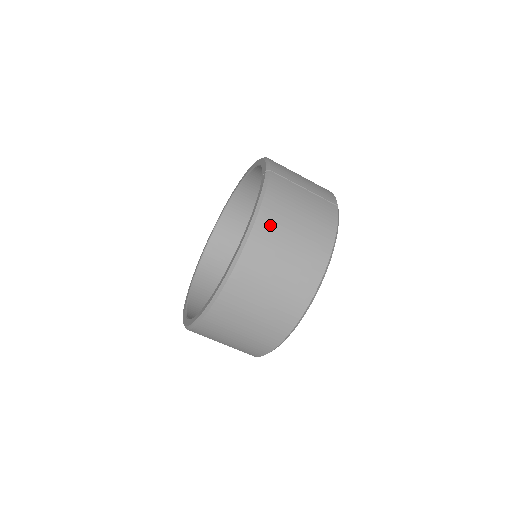
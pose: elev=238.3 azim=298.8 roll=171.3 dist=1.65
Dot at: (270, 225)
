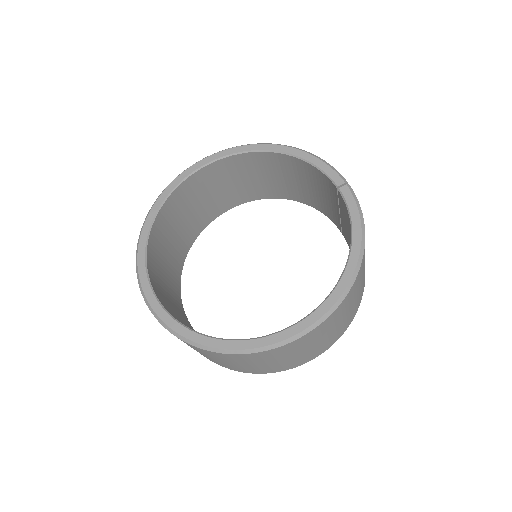
Dot at: occluded
